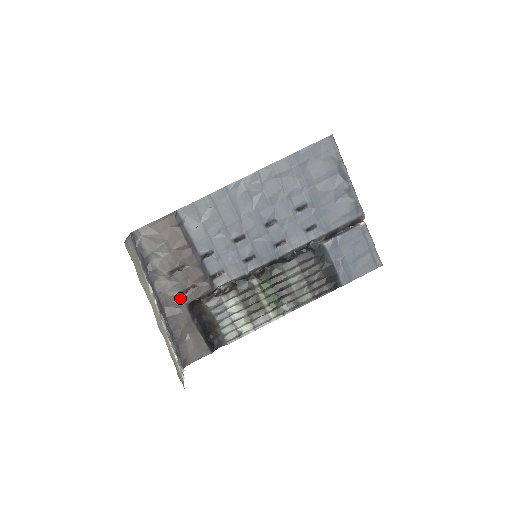
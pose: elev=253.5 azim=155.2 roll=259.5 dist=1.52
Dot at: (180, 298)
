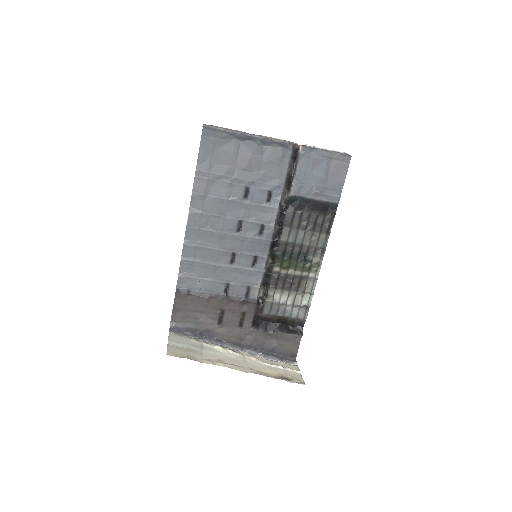
Dot at: (243, 329)
